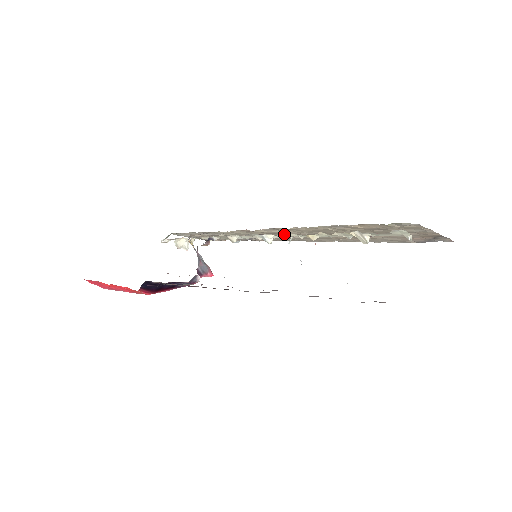
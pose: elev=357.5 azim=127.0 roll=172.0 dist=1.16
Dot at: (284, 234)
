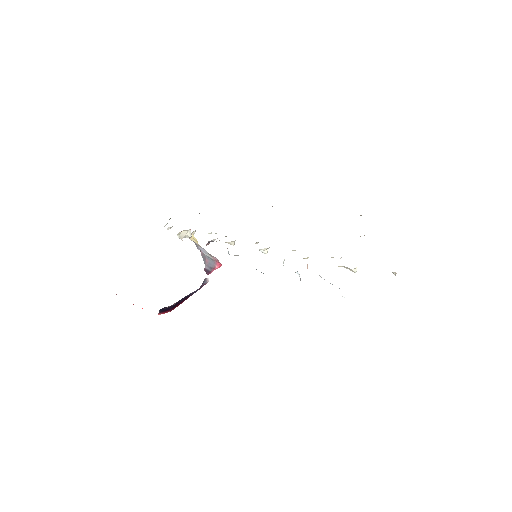
Dot at: occluded
